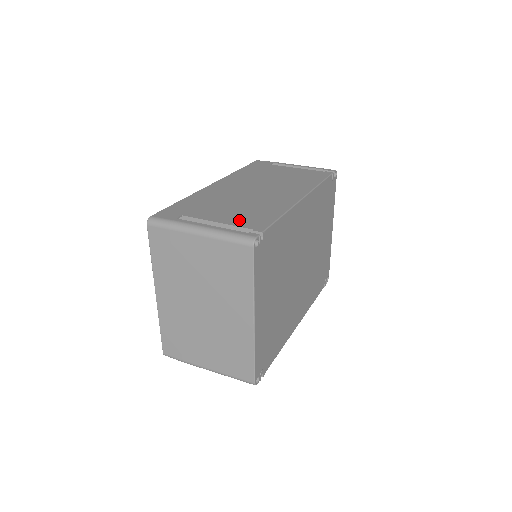
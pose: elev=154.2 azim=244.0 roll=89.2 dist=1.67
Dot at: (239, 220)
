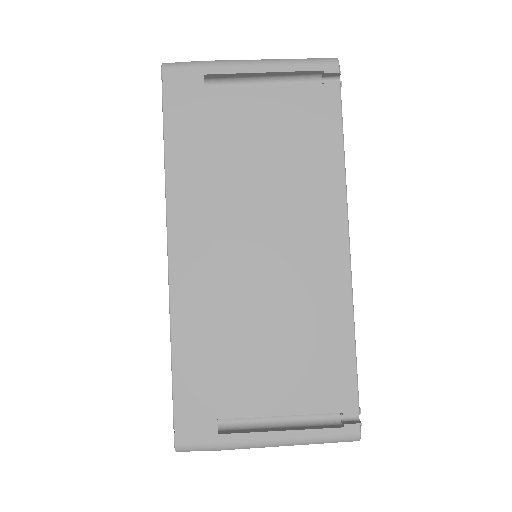
Dot at: (308, 393)
